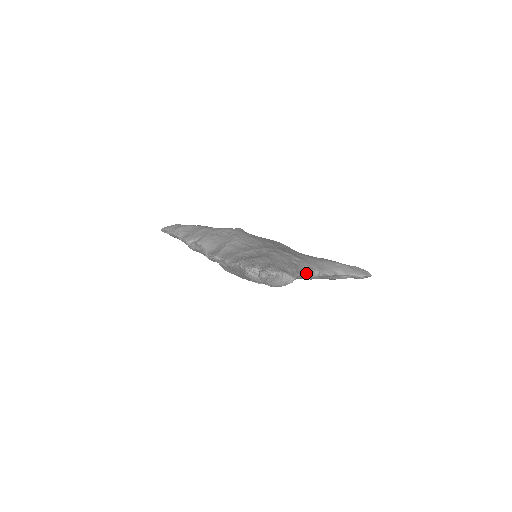
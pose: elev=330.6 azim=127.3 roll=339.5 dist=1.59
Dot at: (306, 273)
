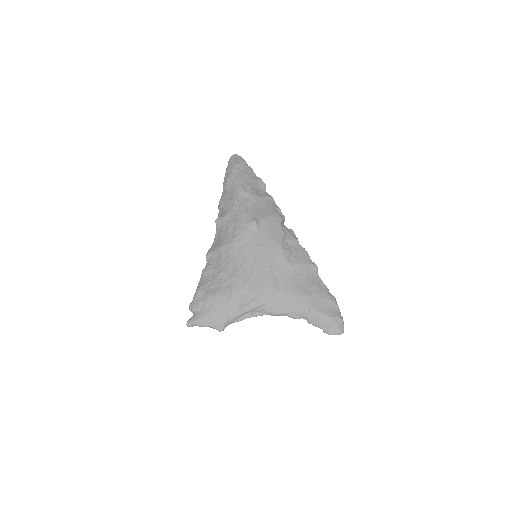
Dot at: (258, 314)
